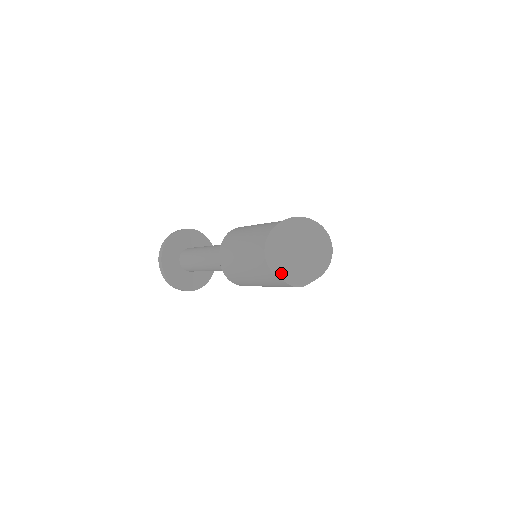
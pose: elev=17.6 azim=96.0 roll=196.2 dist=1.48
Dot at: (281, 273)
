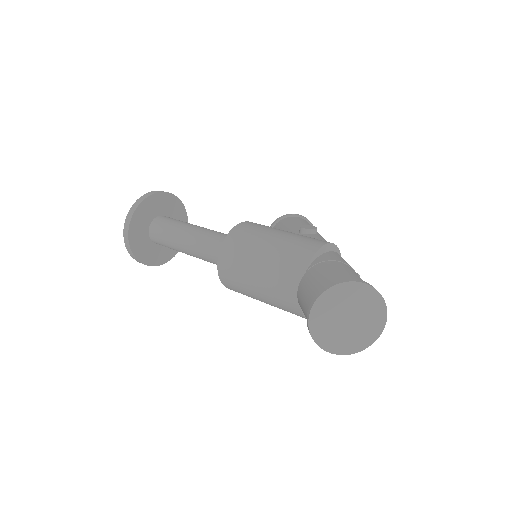
Dot at: (324, 342)
